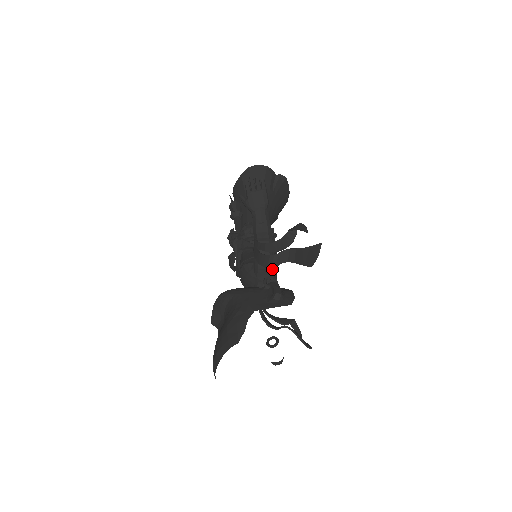
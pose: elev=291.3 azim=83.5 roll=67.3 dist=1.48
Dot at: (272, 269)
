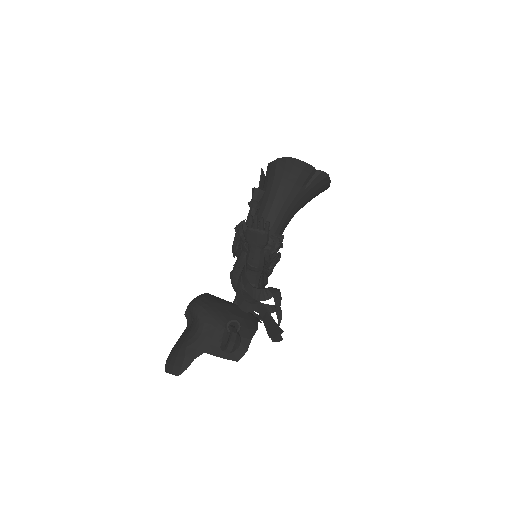
Dot at: occluded
